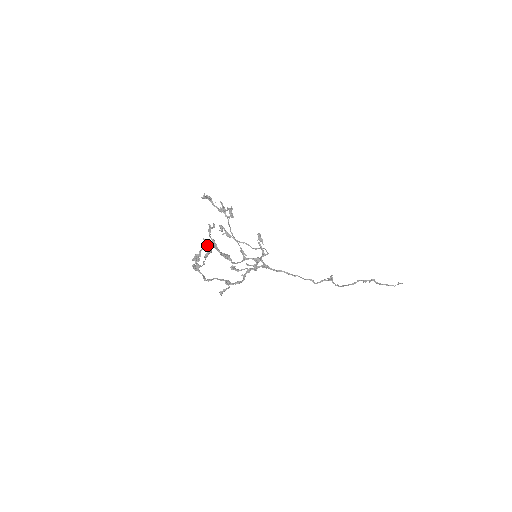
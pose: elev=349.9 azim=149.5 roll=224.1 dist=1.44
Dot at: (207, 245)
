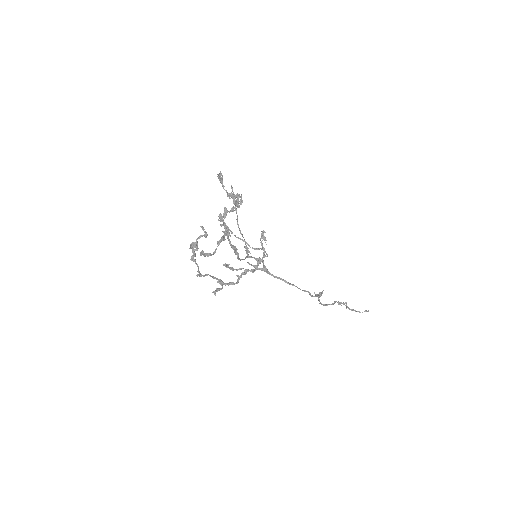
Dot at: occluded
